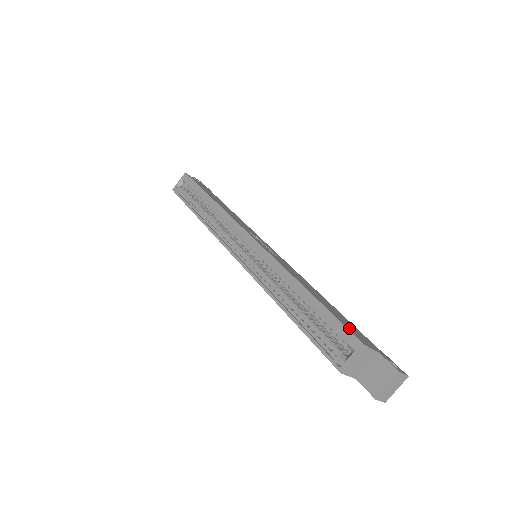
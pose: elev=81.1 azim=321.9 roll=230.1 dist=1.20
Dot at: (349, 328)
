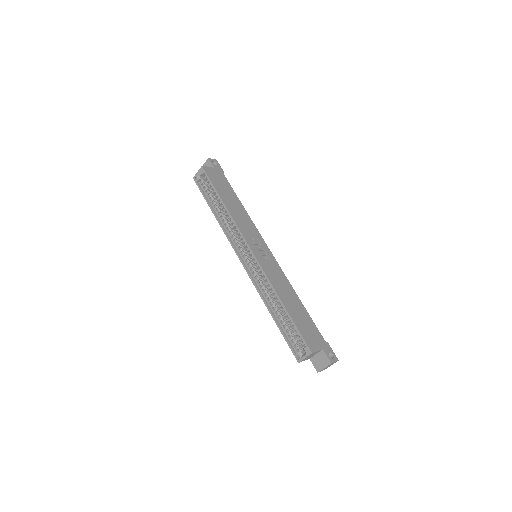
Dot at: (306, 337)
